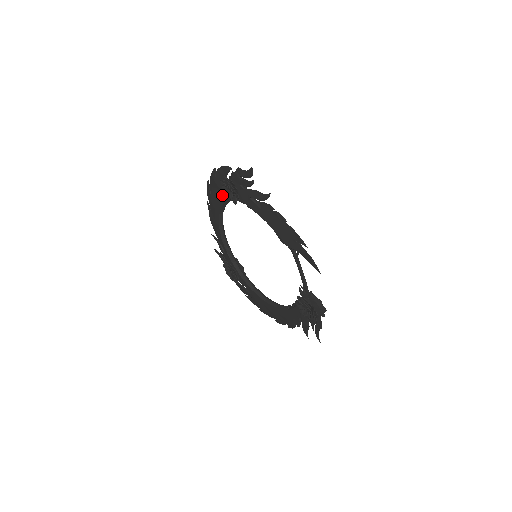
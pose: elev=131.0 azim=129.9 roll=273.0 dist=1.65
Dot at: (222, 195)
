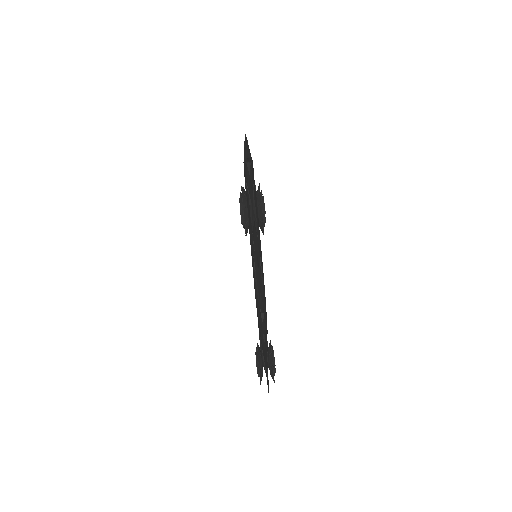
Dot at: (245, 184)
